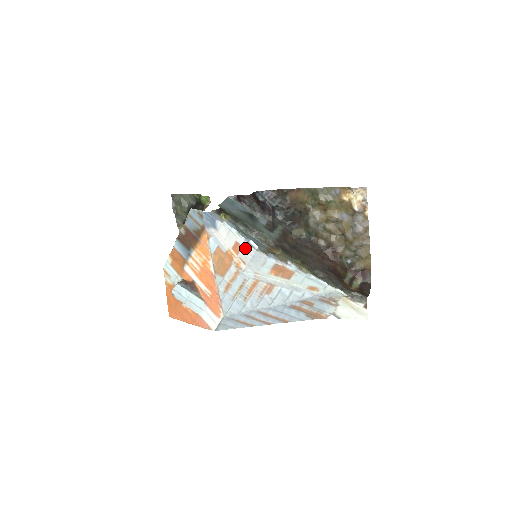
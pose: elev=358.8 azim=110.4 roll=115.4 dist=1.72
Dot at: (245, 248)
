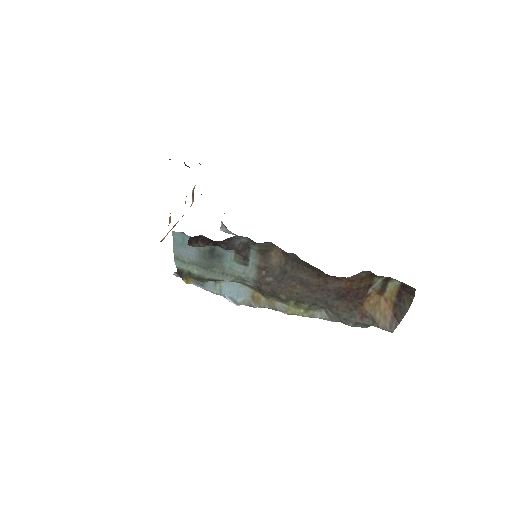
Dot at: occluded
